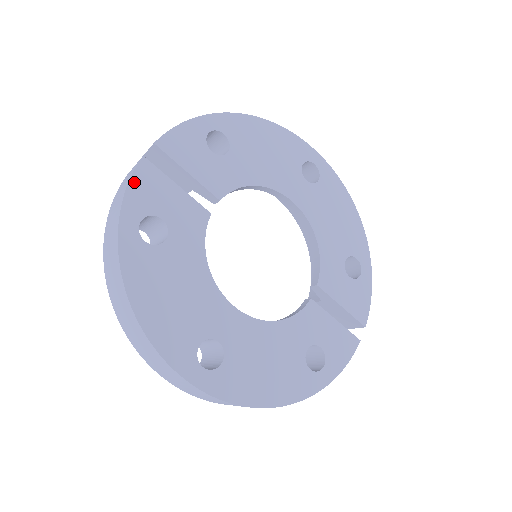
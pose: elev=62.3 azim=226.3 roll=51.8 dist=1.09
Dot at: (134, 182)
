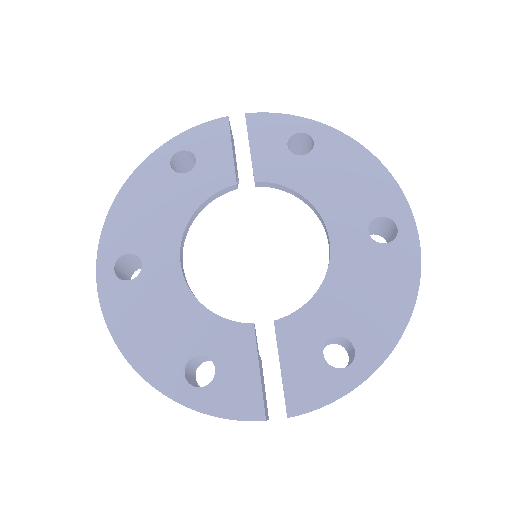
Dot at: (204, 127)
